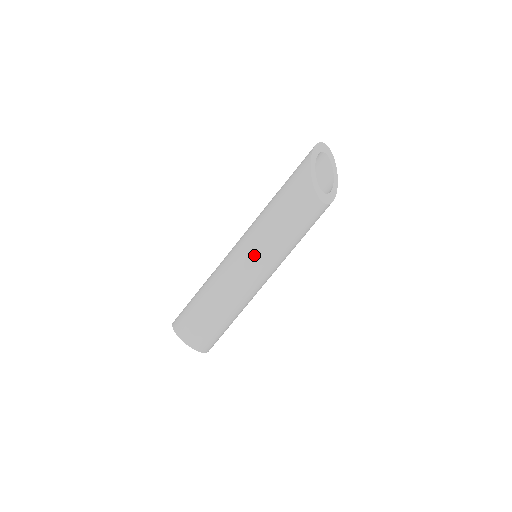
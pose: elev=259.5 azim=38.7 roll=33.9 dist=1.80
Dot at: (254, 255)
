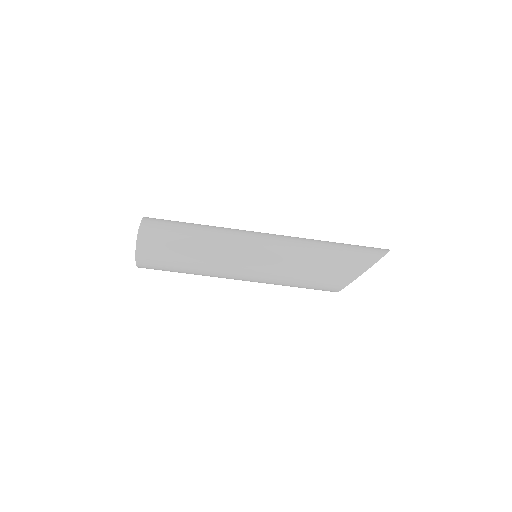
Dot at: (259, 270)
